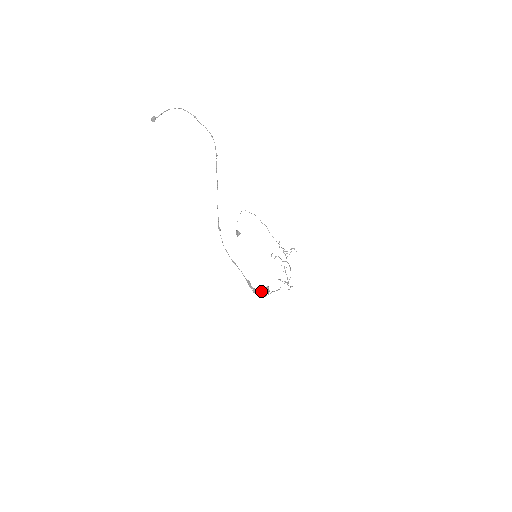
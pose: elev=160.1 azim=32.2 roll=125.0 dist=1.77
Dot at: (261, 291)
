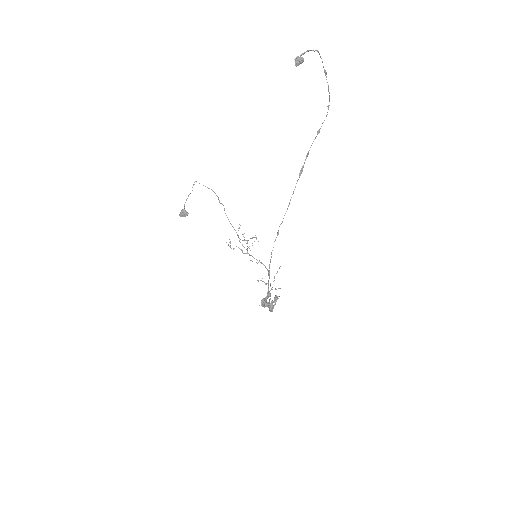
Dot at: occluded
